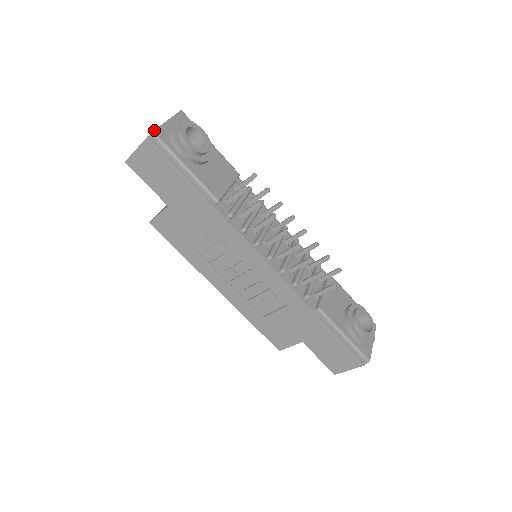
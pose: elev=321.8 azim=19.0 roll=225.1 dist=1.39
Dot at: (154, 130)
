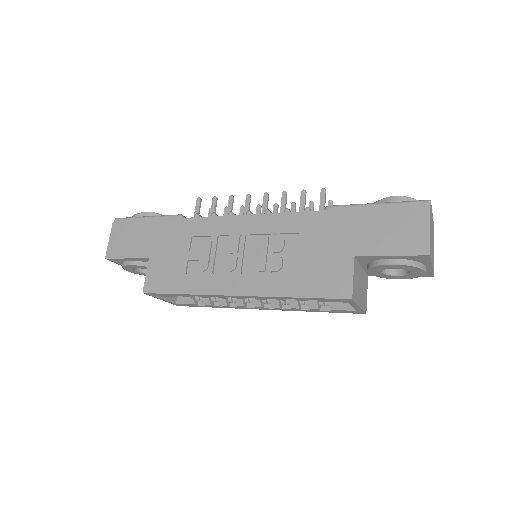
Dot at: (117, 219)
